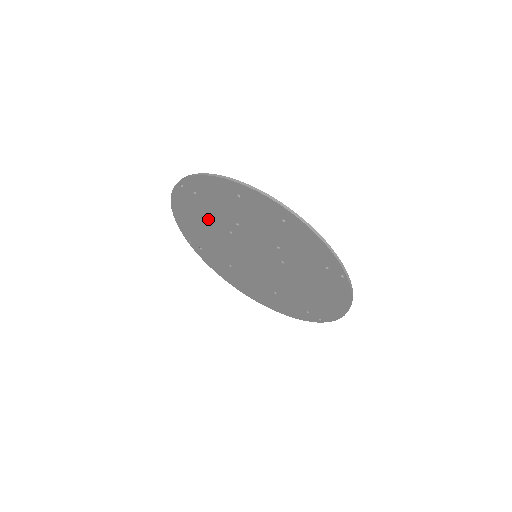
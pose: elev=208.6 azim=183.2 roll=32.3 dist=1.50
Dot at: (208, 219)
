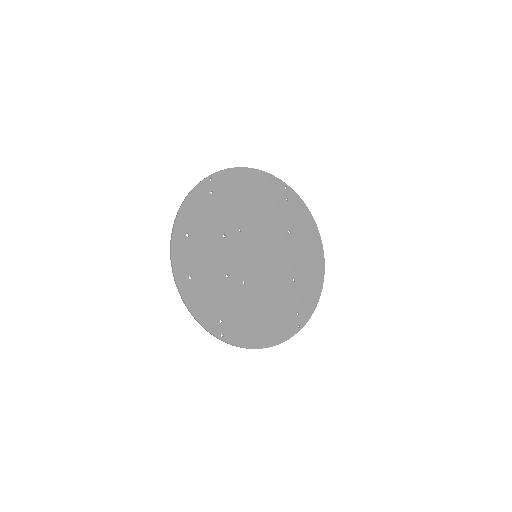
Dot at: (237, 207)
